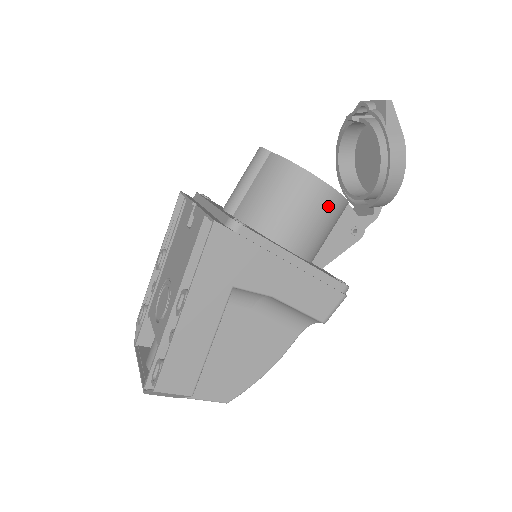
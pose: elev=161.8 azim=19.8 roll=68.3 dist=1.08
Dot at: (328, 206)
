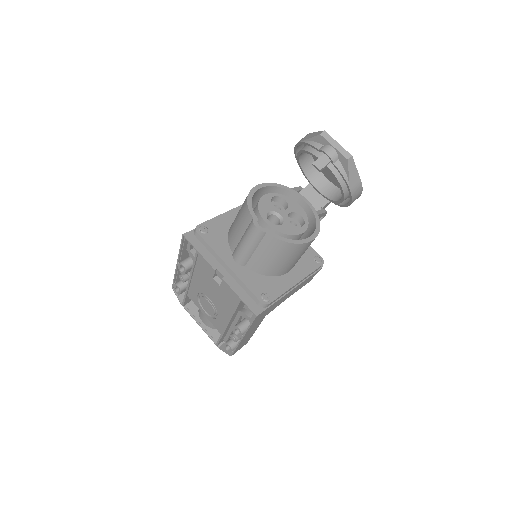
Dot at: occluded
